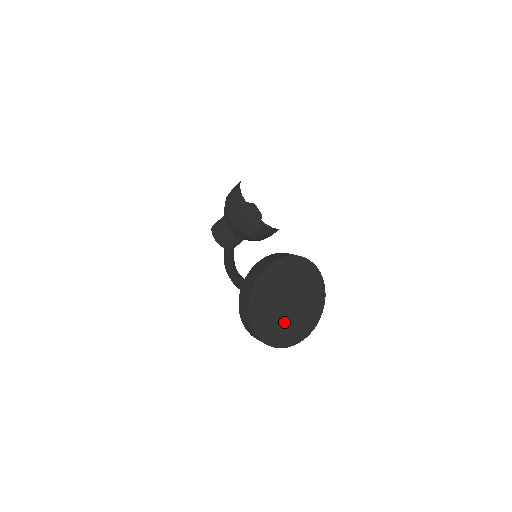
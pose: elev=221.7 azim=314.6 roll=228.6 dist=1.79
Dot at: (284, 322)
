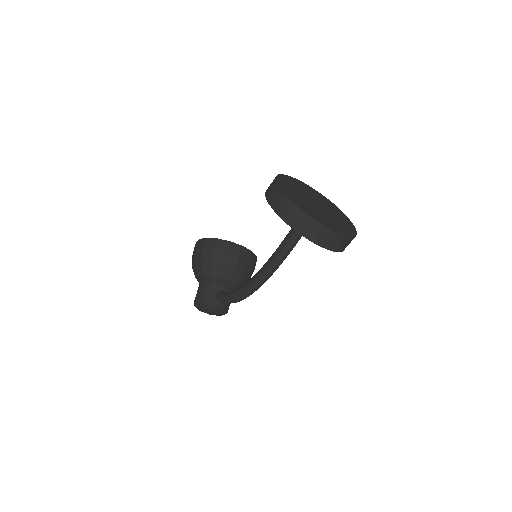
Dot at: (328, 218)
